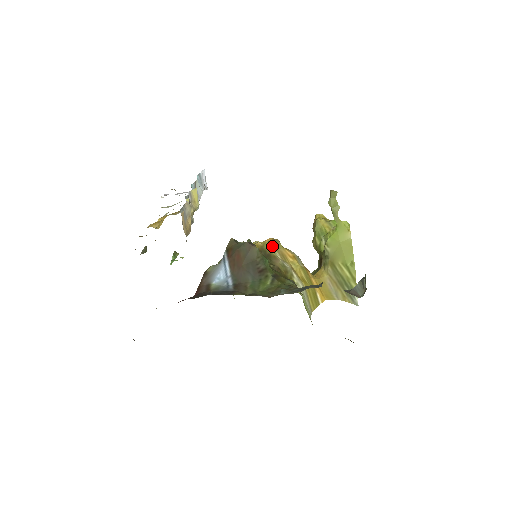
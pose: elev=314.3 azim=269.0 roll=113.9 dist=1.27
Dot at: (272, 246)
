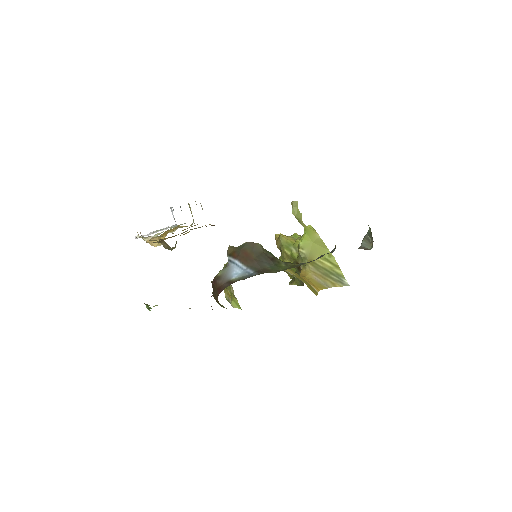
Dot at: occluded
